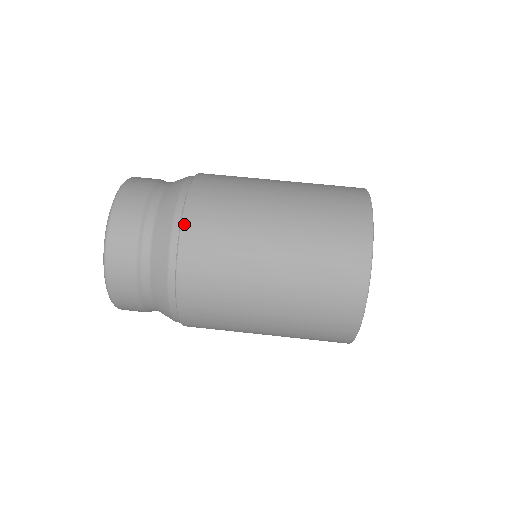
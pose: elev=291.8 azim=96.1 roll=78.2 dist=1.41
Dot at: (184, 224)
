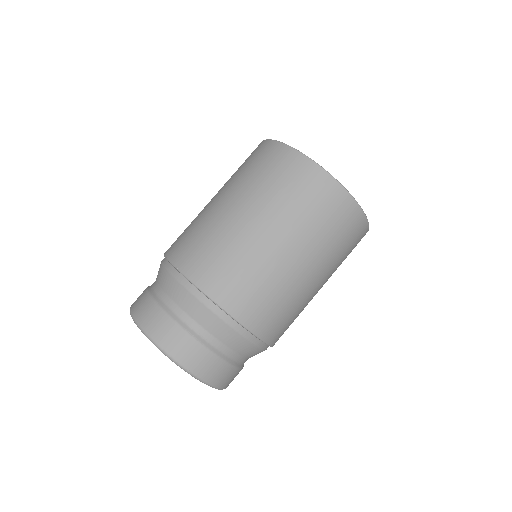
Dot at: (203, 288)
